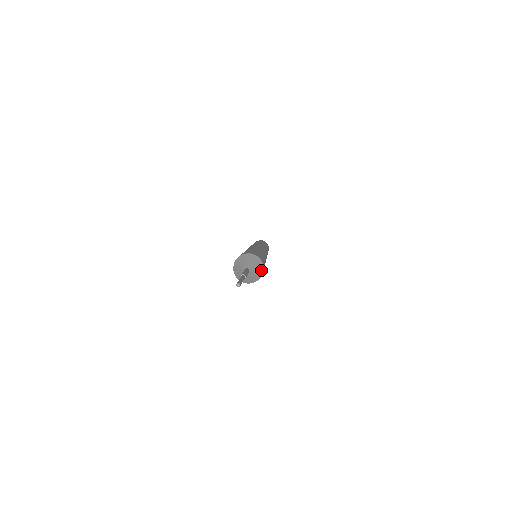
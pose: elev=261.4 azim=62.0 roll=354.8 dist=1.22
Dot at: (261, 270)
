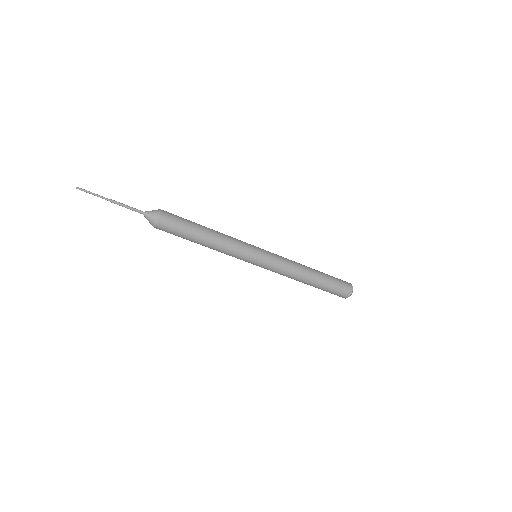
Dot at: (158, 210)
